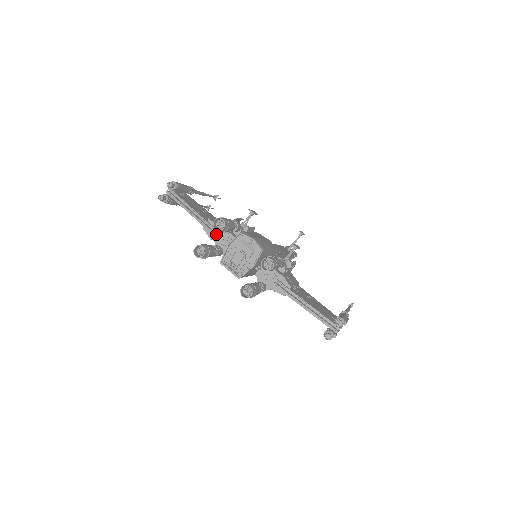
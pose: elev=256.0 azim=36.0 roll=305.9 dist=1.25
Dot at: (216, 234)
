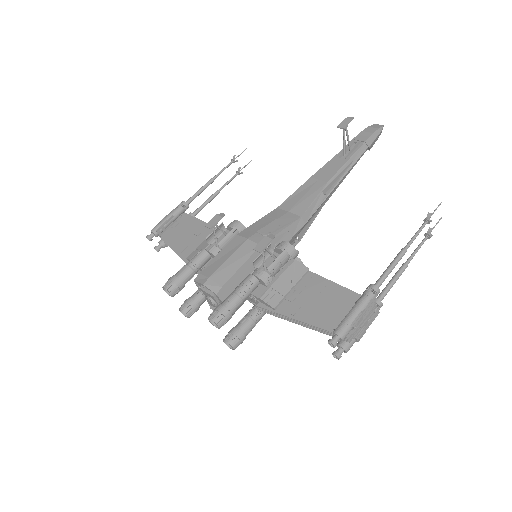
Dot at: (200, 270)
